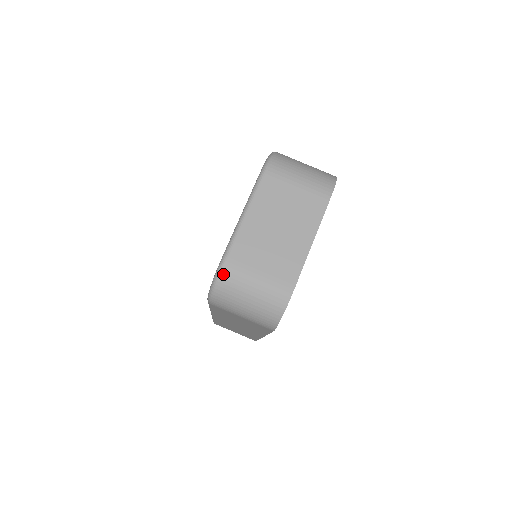
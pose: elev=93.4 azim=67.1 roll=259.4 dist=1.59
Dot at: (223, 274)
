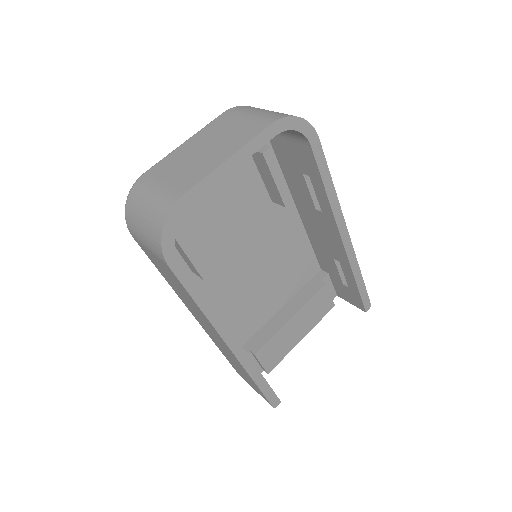
Dot at: (134, 187)
